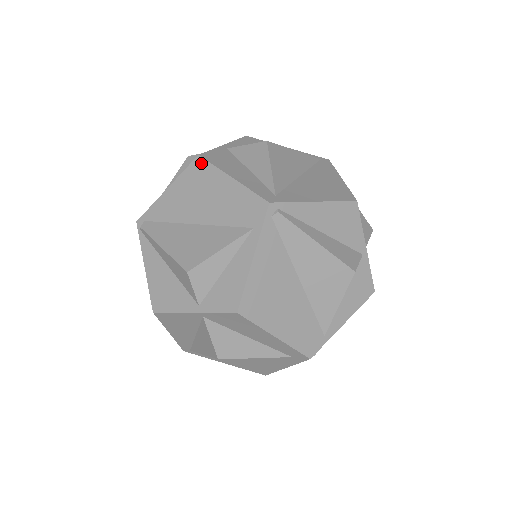
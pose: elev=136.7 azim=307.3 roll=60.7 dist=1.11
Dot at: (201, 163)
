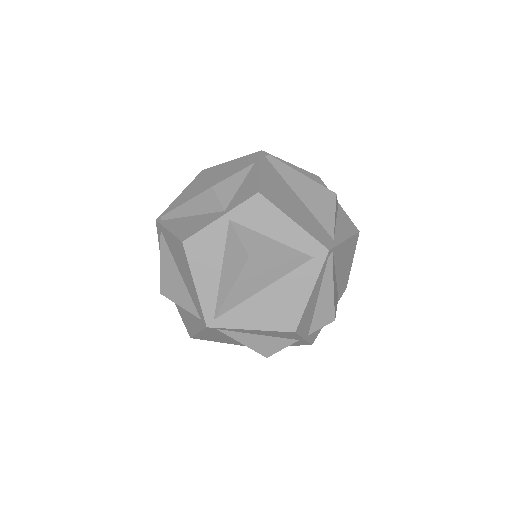
Dot at: (205, 171)
